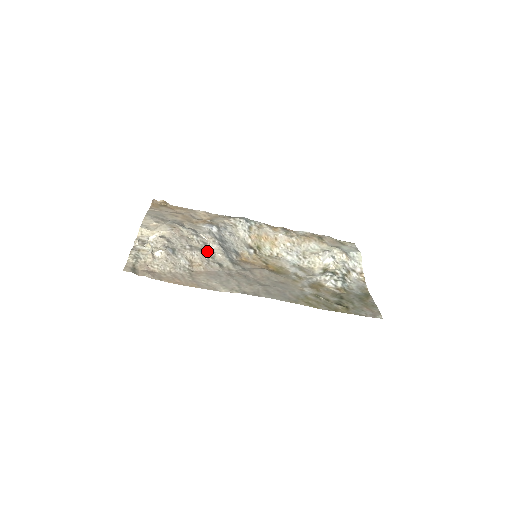
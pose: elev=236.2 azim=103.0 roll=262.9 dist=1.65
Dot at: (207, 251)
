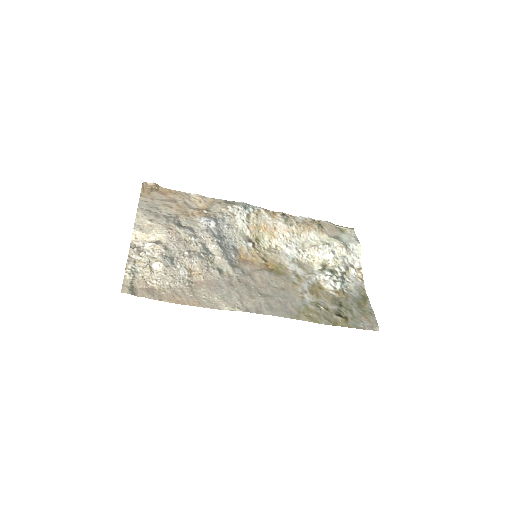
Dot at: (206, 255)
